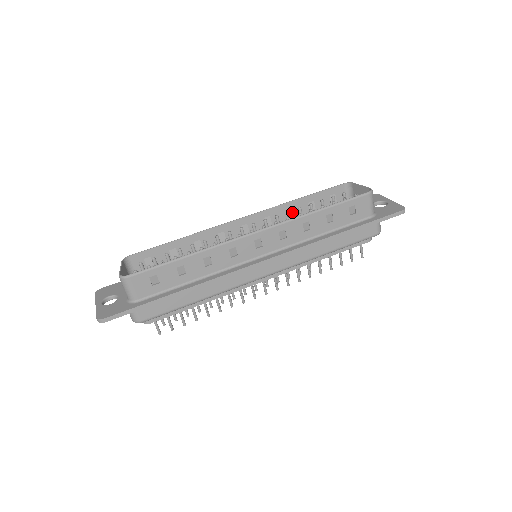
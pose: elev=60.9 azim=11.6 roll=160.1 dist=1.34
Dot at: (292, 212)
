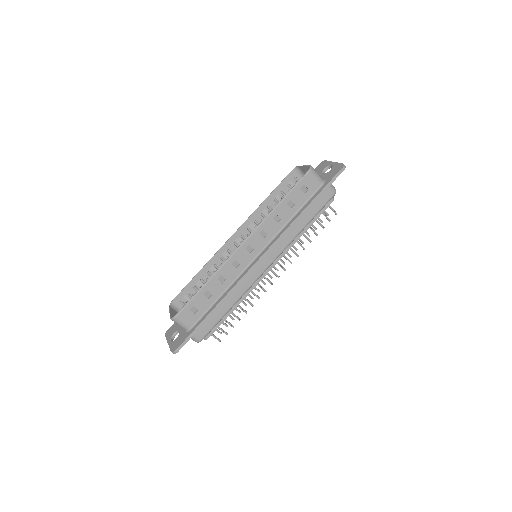
Dot at: (266, 211)
